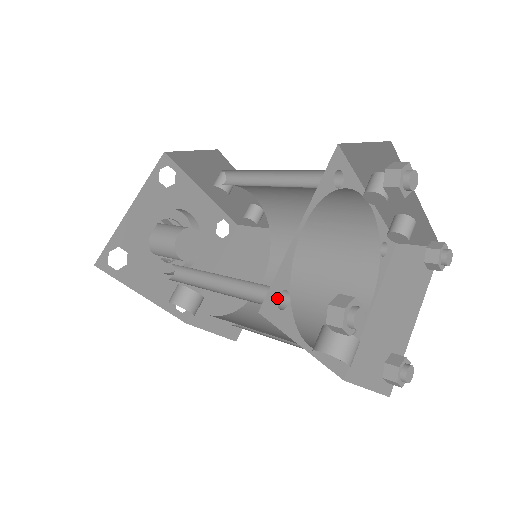
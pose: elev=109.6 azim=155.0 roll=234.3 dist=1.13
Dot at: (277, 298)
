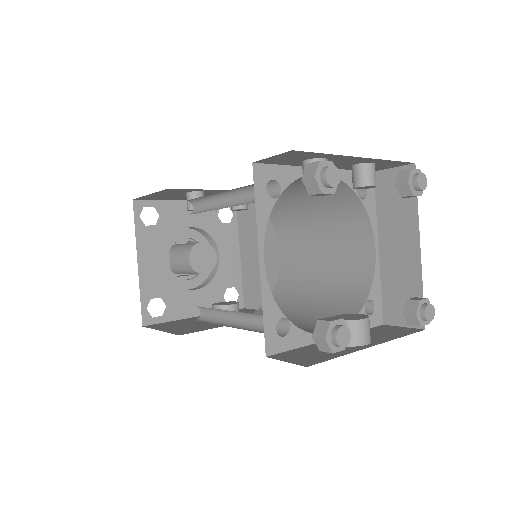
Dot at: (276, 332)
